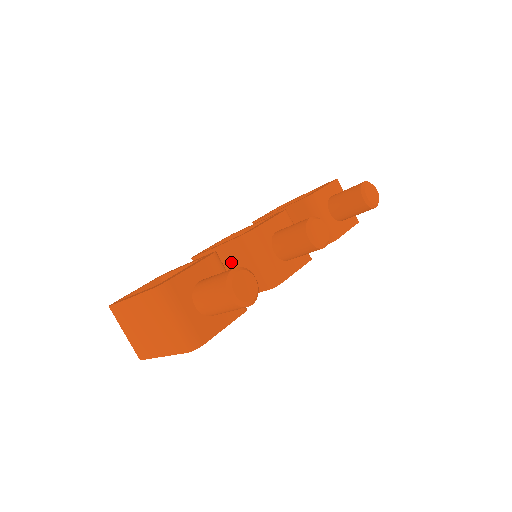
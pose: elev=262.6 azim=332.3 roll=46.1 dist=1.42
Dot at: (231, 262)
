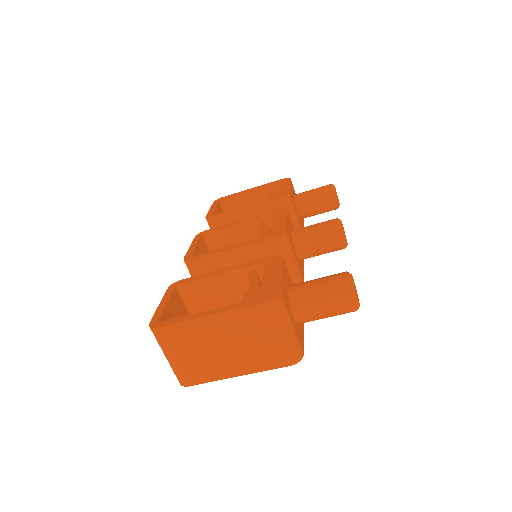
Dot at: occluded
